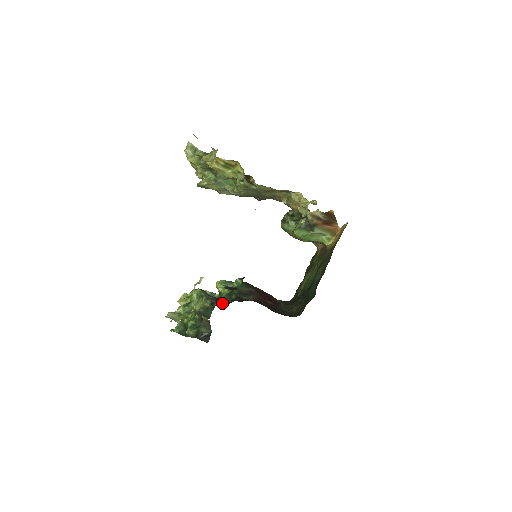
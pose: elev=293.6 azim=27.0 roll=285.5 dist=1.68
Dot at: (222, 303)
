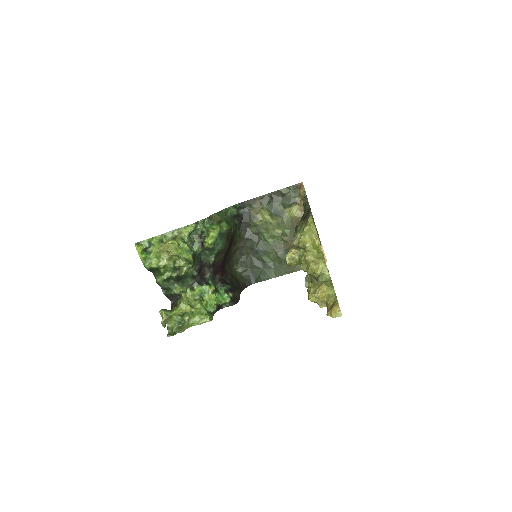
Dot at: (201, 278)
